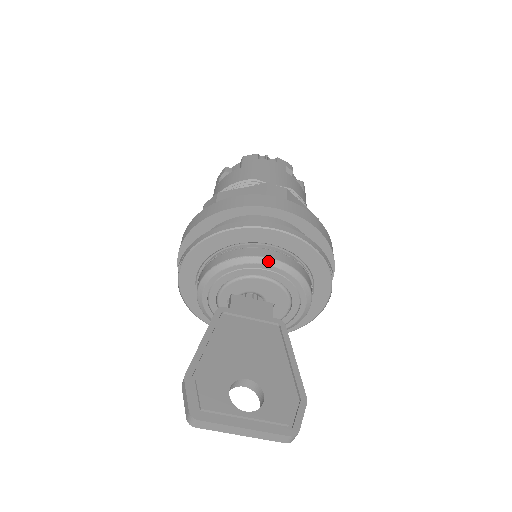
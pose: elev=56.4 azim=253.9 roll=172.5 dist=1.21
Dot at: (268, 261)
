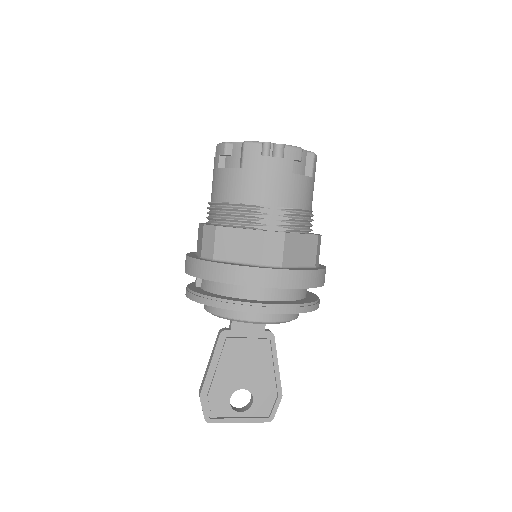
Dot at: (260, 323)
